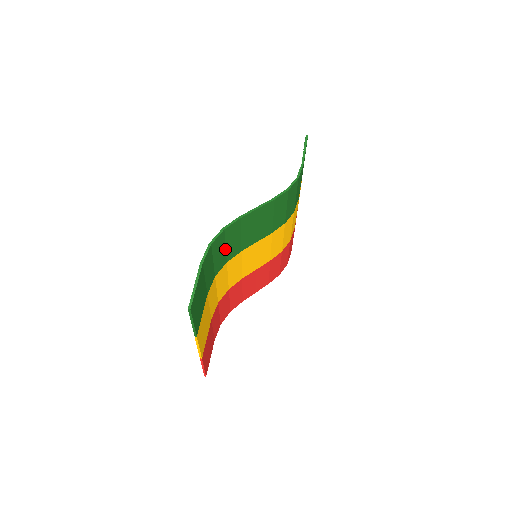
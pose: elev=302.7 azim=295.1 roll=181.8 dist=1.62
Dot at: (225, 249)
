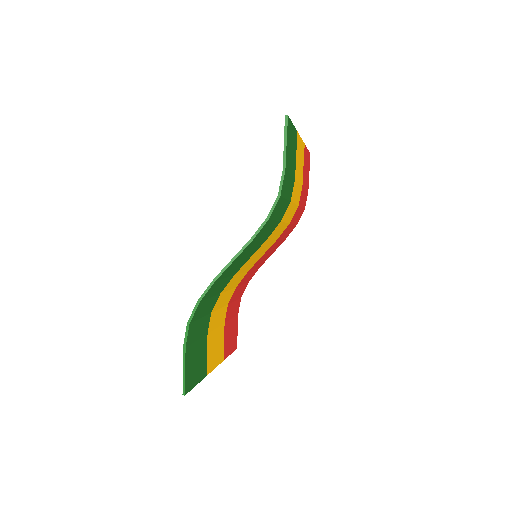
Dot at: (211, 297)
